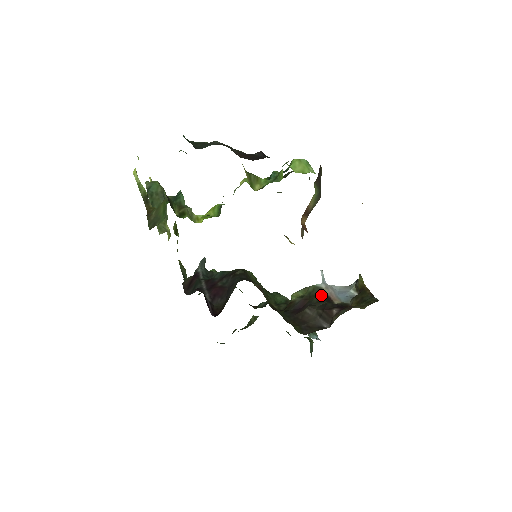
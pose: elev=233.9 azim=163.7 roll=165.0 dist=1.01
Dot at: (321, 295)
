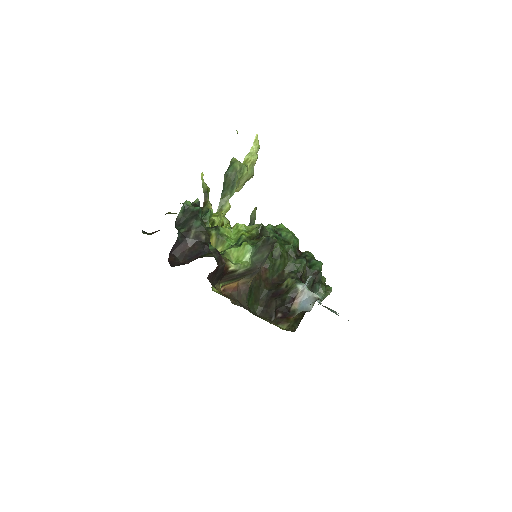
Dot at: (291, 295)
